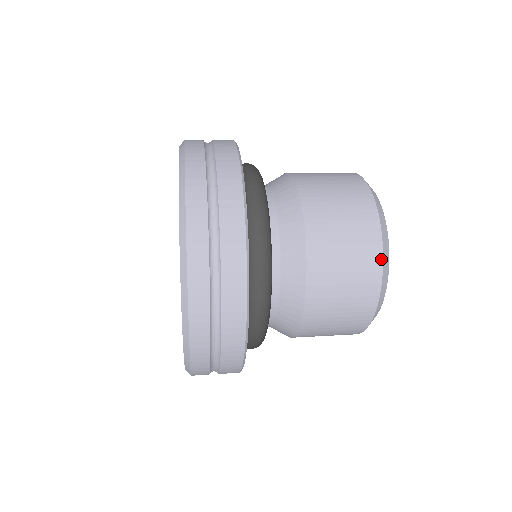
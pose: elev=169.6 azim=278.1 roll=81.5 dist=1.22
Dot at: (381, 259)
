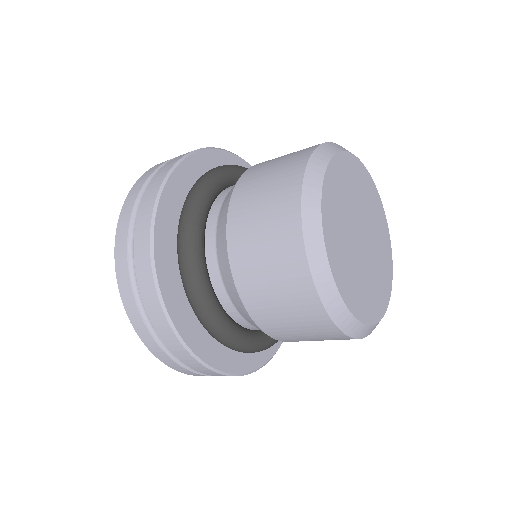
Dot at: (309, 277)
